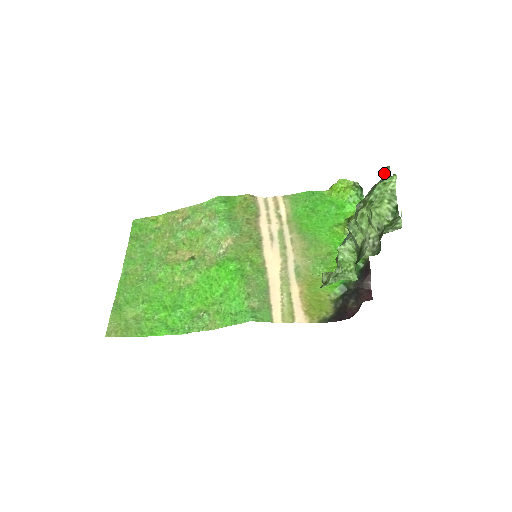
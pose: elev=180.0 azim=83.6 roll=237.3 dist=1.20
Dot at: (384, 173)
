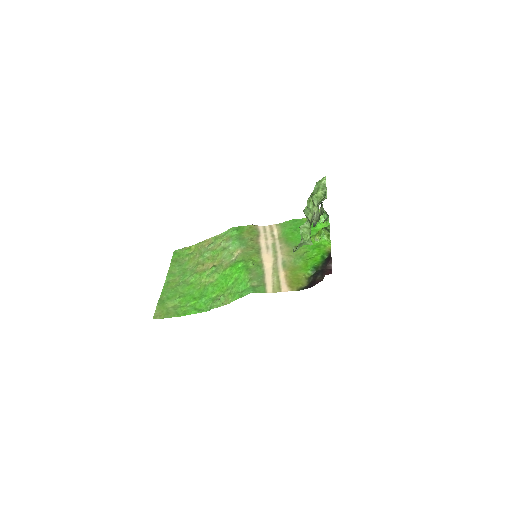
Dot at: occluded
